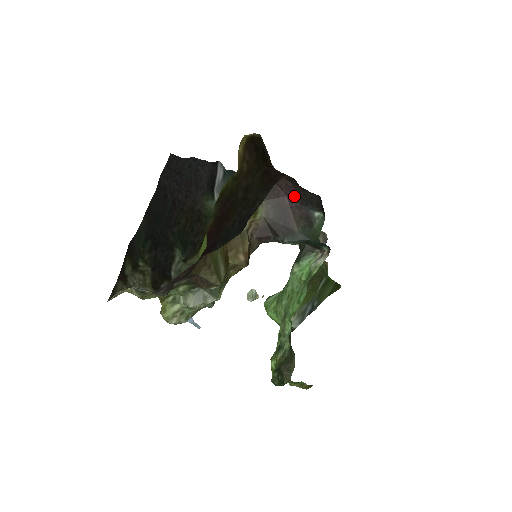
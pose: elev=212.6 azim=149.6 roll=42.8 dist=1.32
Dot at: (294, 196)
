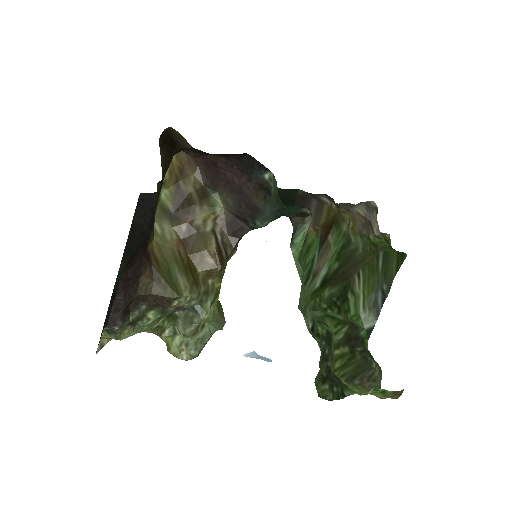
Dot at: (237, 170)
